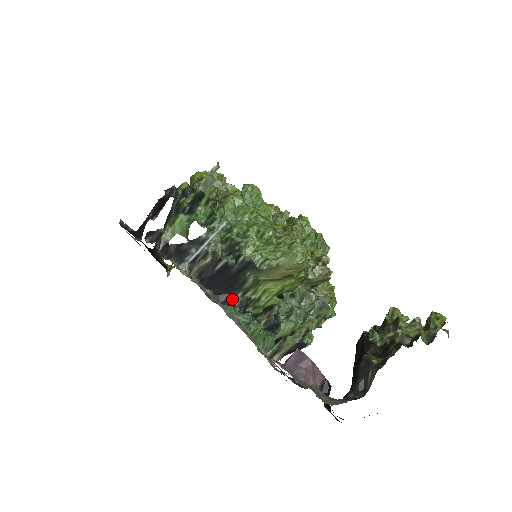
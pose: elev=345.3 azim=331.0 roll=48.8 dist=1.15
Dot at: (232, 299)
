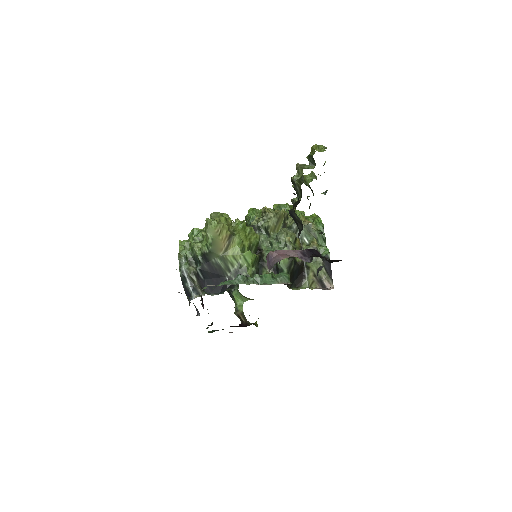
Dot at: occluded
